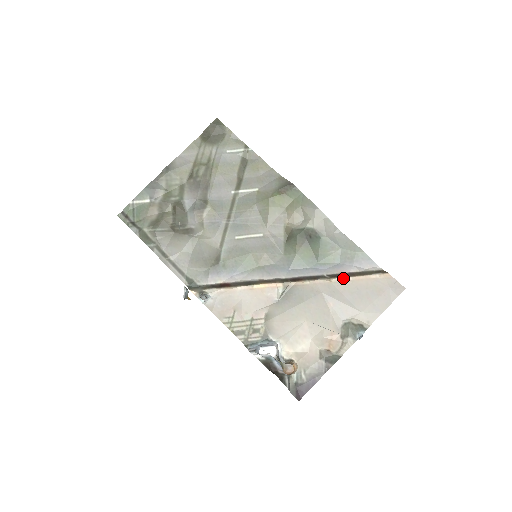
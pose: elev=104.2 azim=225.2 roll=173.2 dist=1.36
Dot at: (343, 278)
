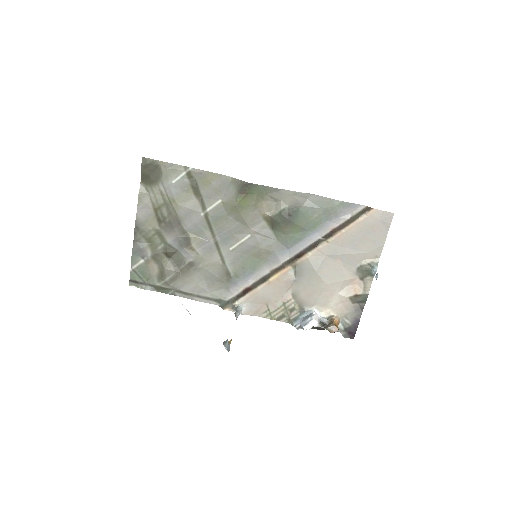
Dot at: (337, 234)
